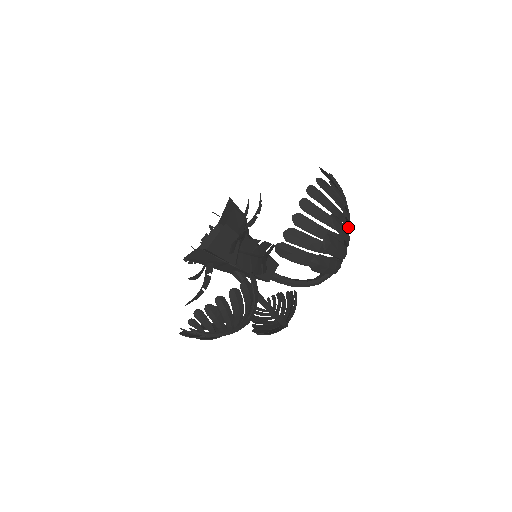
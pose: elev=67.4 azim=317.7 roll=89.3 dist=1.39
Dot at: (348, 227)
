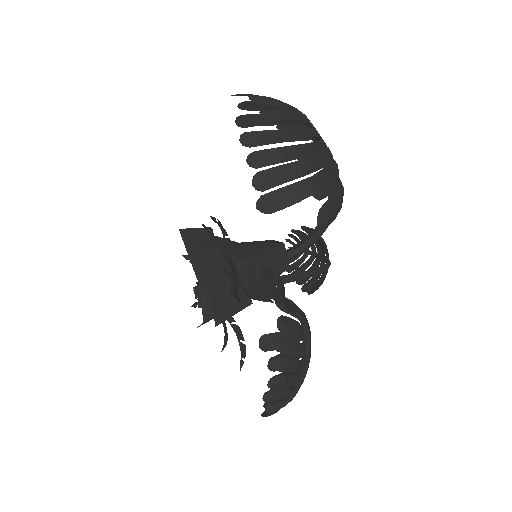
Dot at: occluded
